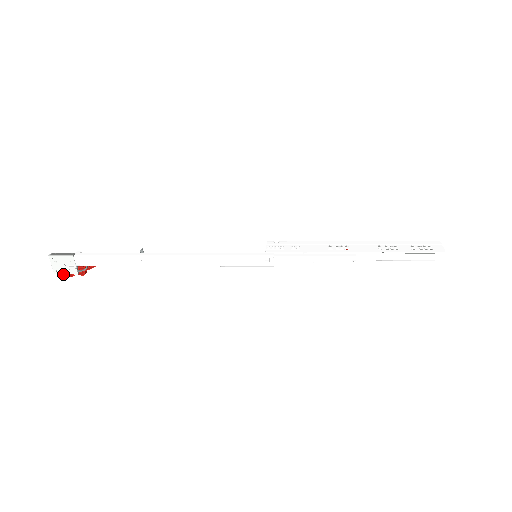
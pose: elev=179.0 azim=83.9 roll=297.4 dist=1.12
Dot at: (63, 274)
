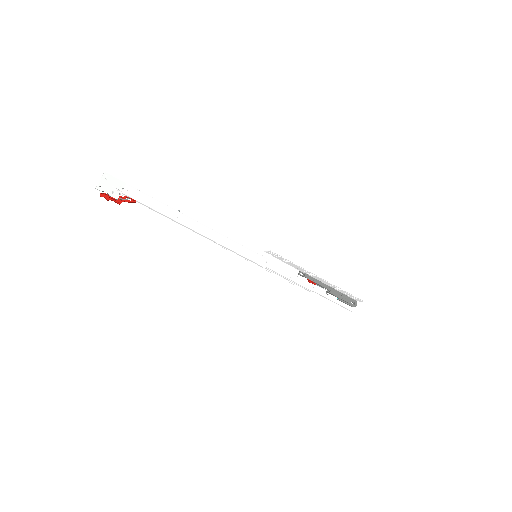
Dot at: (101, 194)
